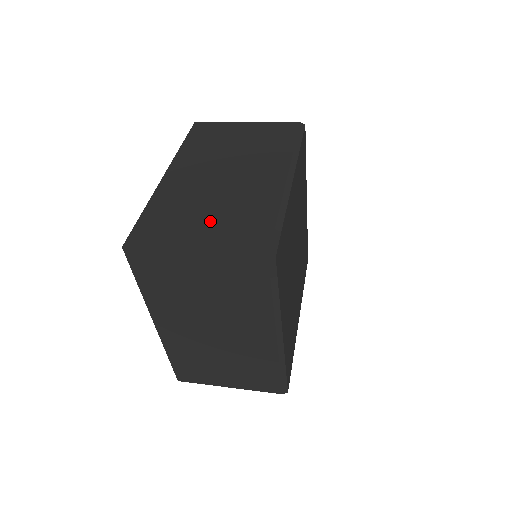
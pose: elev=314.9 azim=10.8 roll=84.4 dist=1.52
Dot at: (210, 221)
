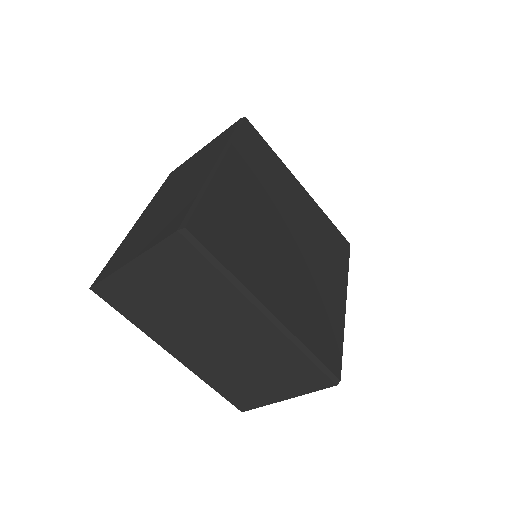
Dot at: (150, 232)
